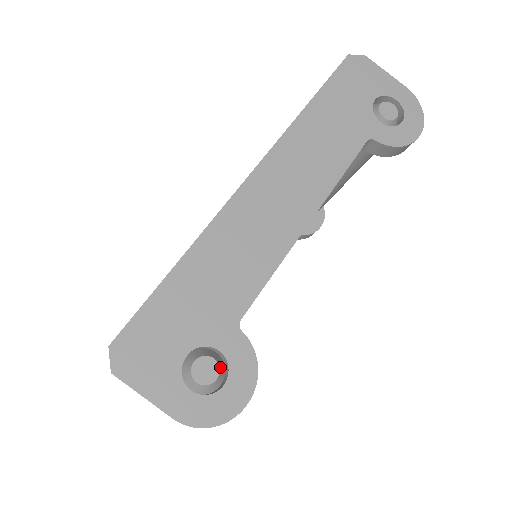
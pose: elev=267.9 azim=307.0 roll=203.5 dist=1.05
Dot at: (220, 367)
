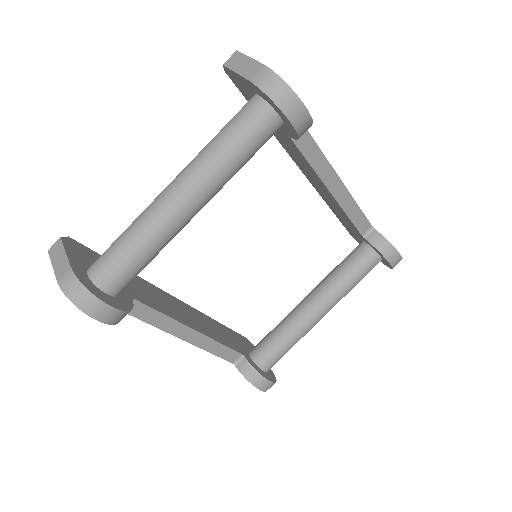
Dot at: occluded
